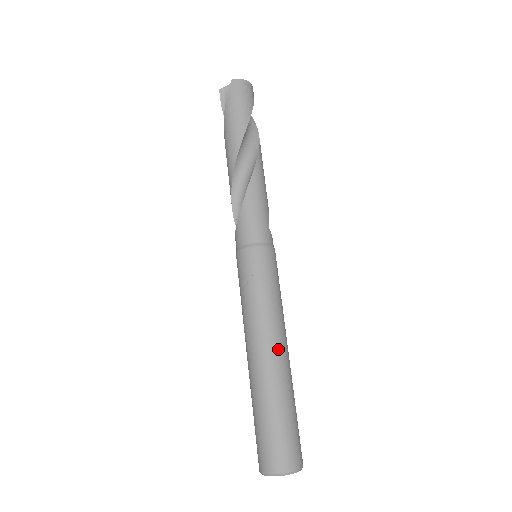
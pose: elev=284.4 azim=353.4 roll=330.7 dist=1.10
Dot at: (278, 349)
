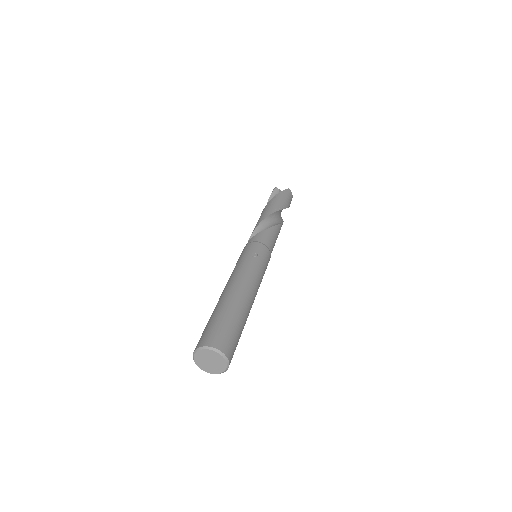
Dot at: (253, 297)
